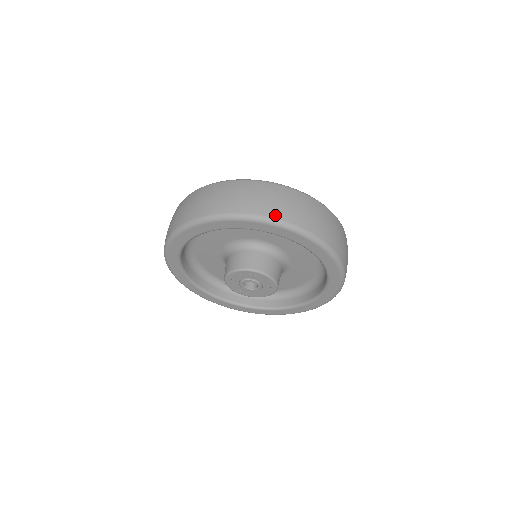
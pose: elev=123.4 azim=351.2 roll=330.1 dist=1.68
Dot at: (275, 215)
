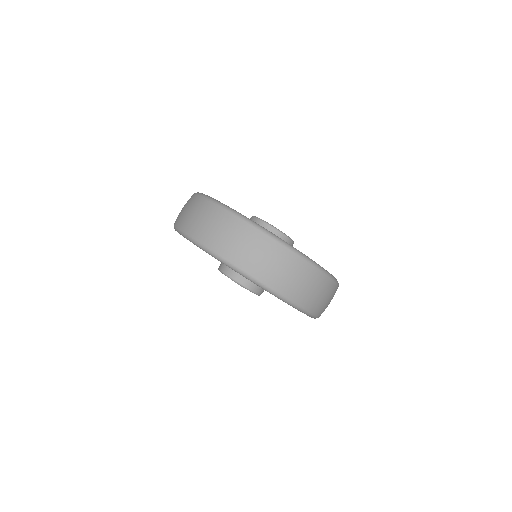
Dot at: (305, 306)
